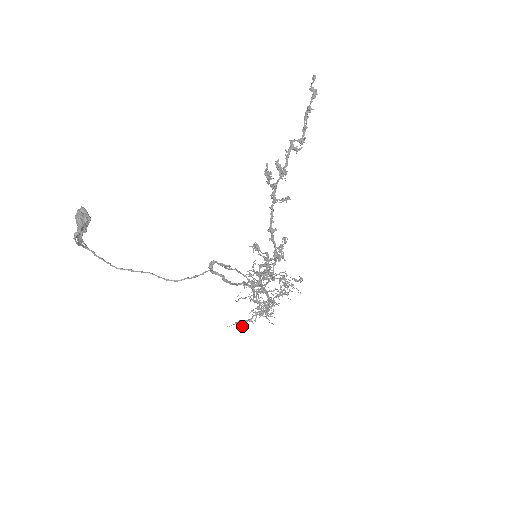
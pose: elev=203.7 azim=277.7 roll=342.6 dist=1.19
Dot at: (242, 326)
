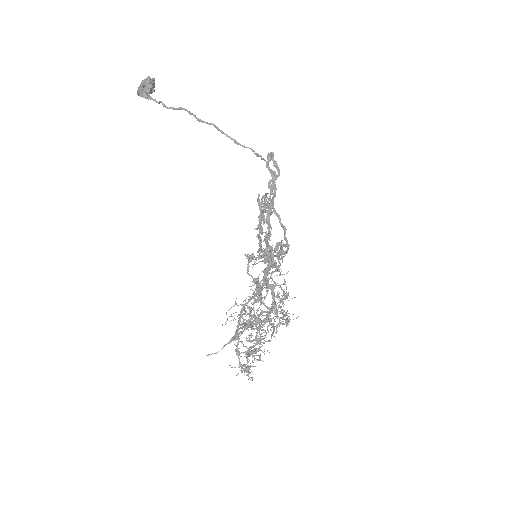
Dot at: (246, 326)
